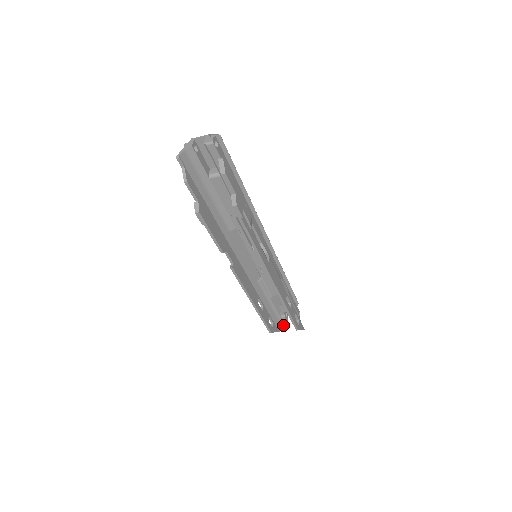
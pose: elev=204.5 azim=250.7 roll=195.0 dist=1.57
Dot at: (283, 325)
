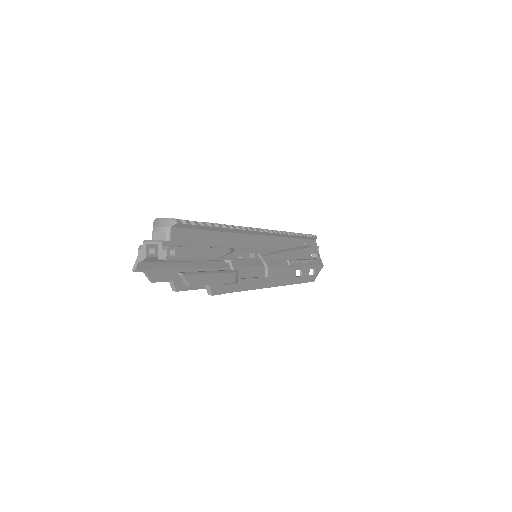
Dot at: occluded
